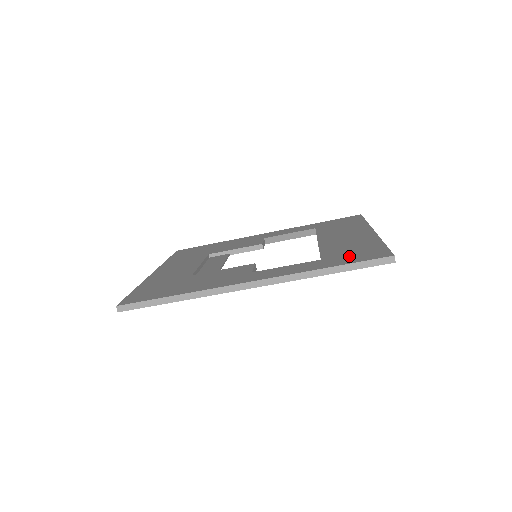
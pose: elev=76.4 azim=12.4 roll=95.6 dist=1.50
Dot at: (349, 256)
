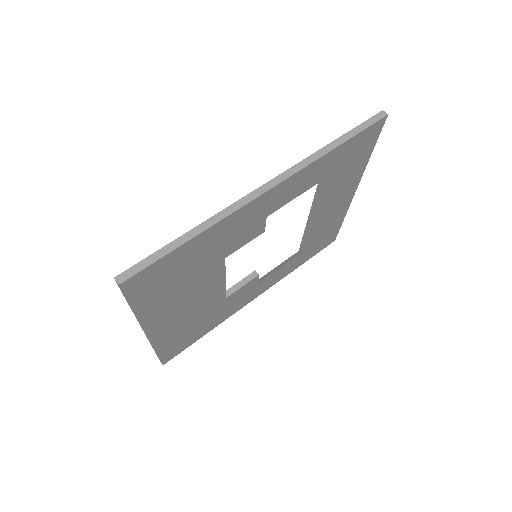
Dot at: occluded
